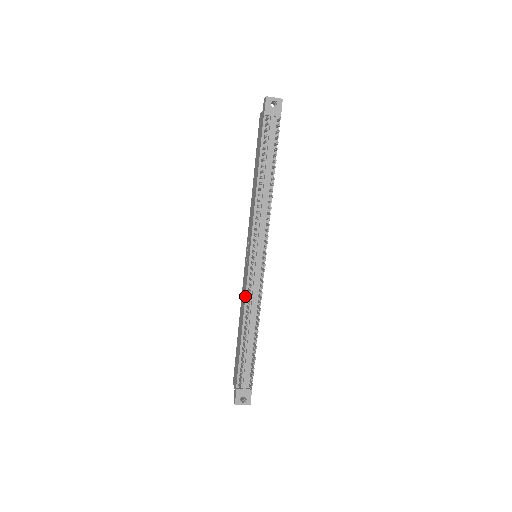
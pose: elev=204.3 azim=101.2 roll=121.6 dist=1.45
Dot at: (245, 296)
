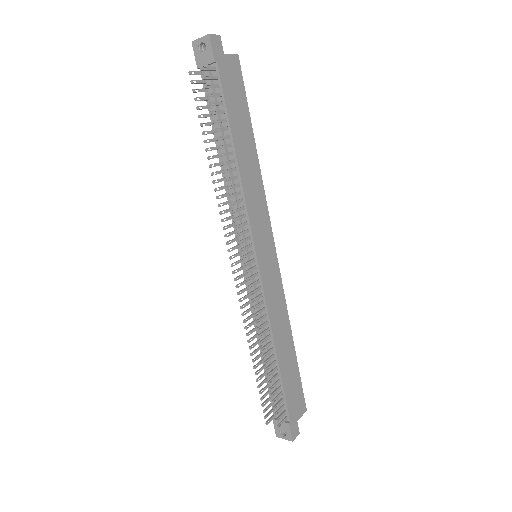
Dot at: (250, 309)
